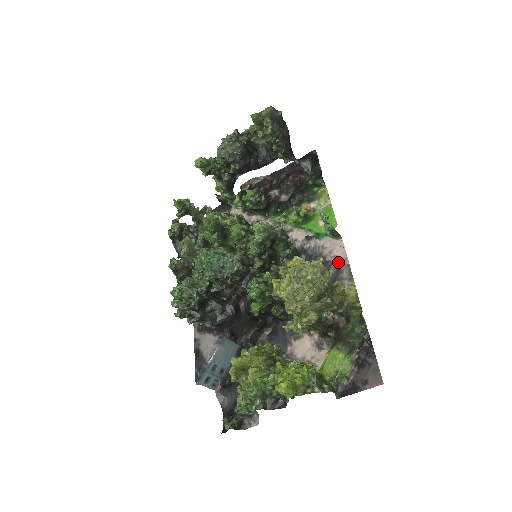
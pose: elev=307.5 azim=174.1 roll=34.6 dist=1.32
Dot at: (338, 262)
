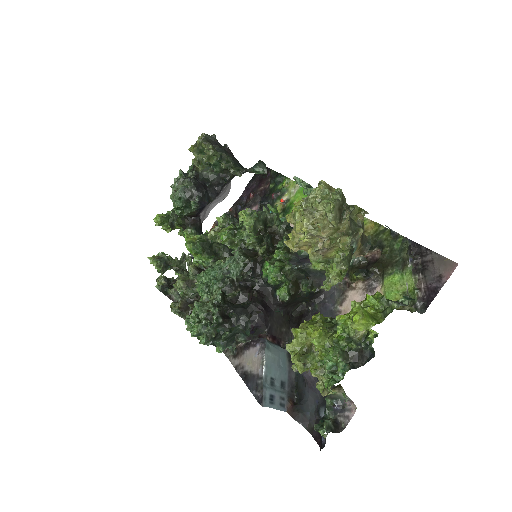
Dot at: occluded
